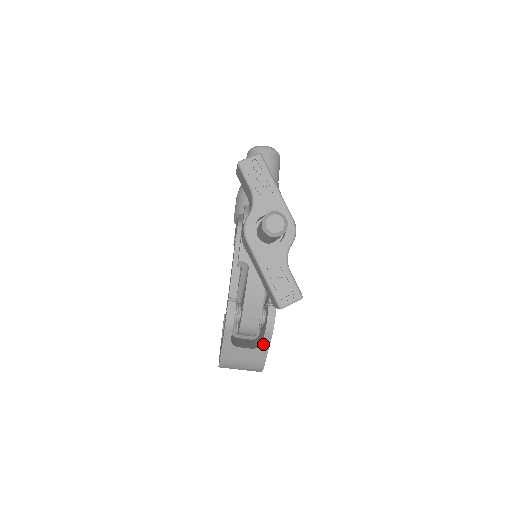
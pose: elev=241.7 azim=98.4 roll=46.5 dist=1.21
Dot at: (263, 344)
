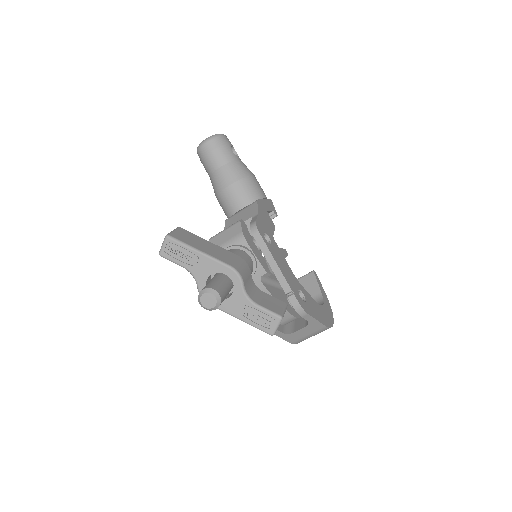
Dot at: (309, 321)
